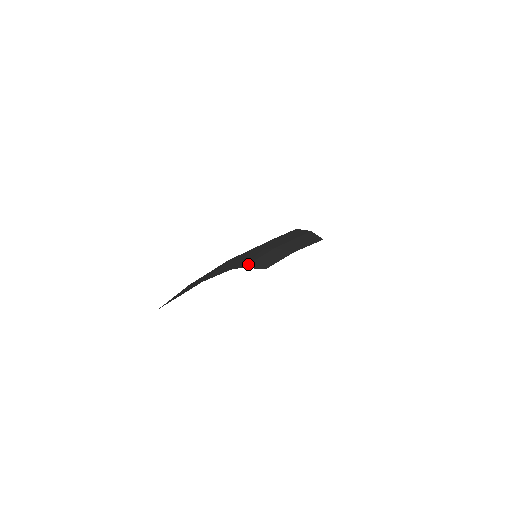
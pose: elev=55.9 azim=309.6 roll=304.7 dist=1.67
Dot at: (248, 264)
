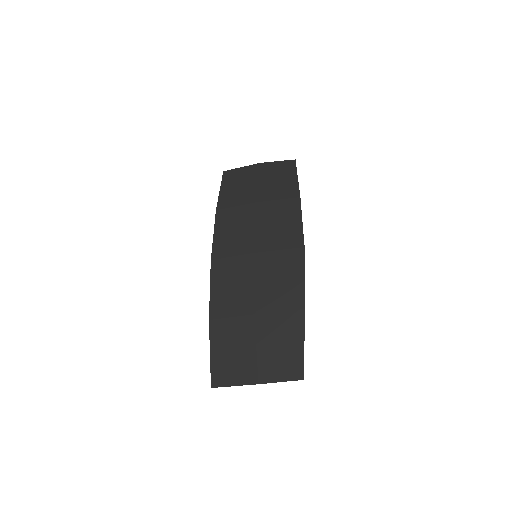
Dot at: (222, 208)
